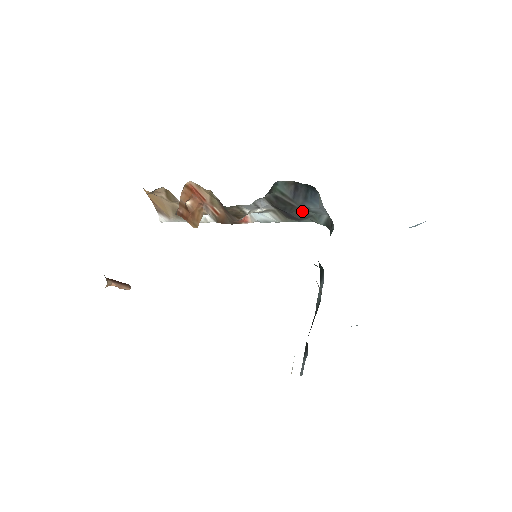
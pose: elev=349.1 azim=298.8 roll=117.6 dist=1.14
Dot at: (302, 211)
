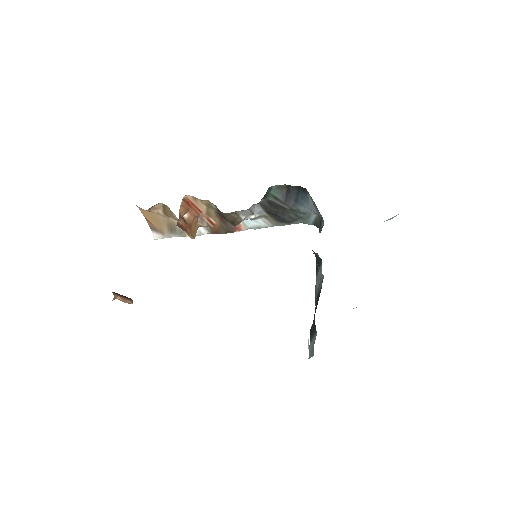
Dot at: (292, 213)
